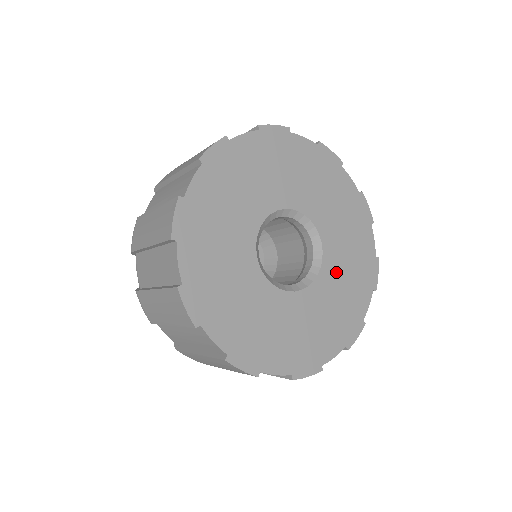
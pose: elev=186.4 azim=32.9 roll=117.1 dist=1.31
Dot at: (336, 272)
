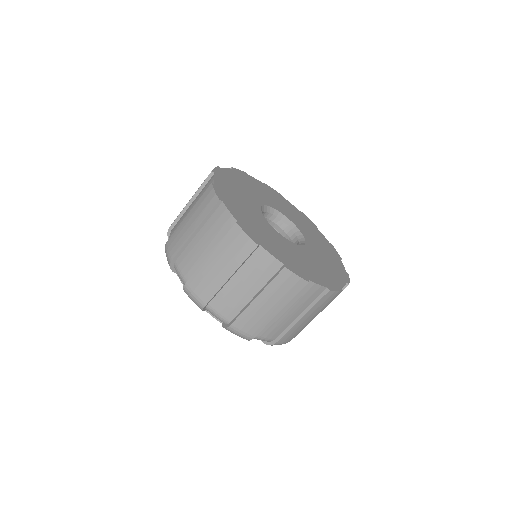
Dot at: (316, 255)
